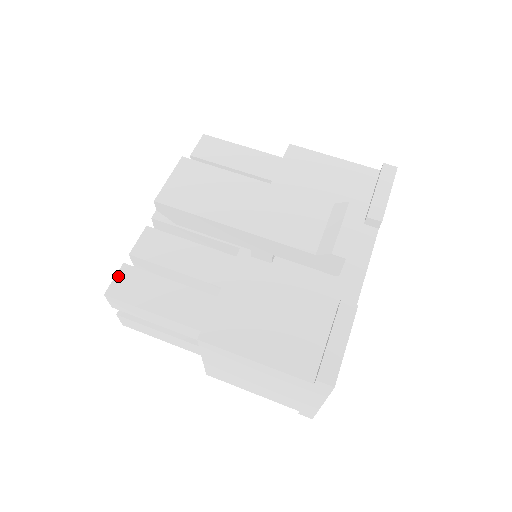
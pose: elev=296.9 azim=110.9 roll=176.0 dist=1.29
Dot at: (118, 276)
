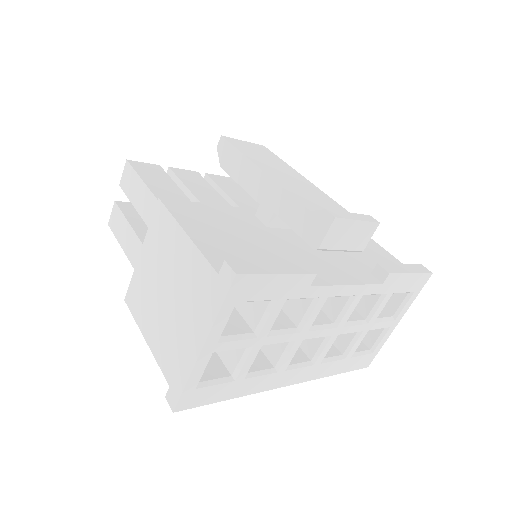
Dot at: (148, 164)
